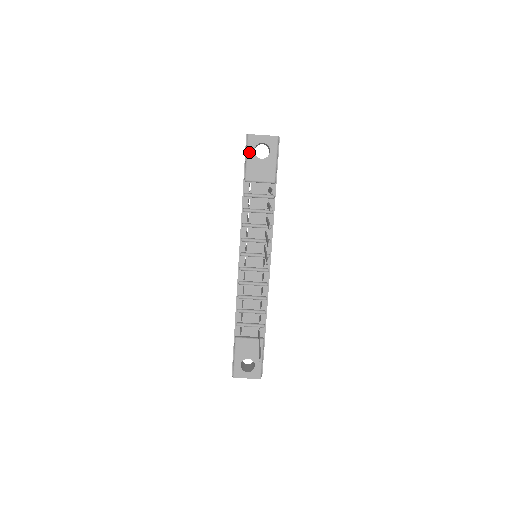
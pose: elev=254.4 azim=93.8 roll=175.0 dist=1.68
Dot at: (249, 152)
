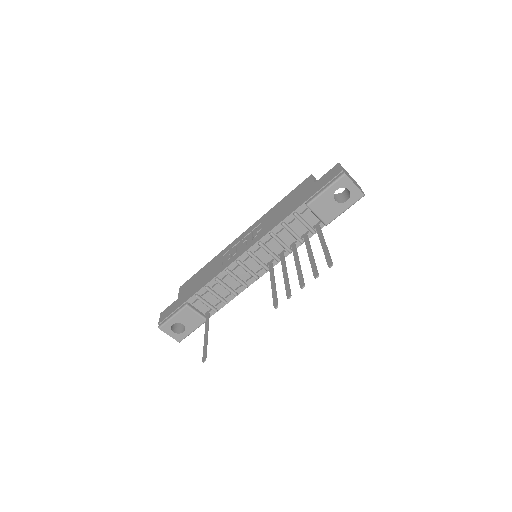
Dot at: (332, 187)
